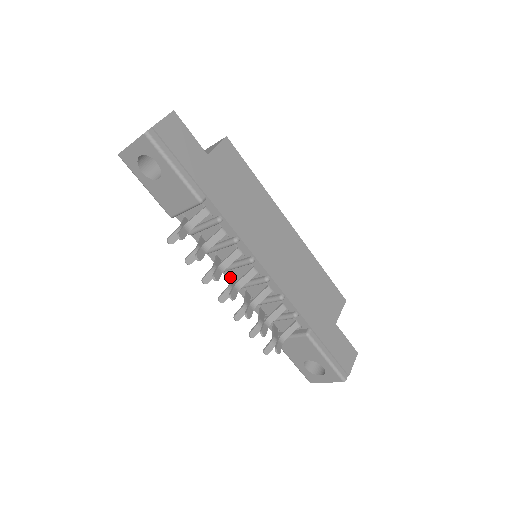
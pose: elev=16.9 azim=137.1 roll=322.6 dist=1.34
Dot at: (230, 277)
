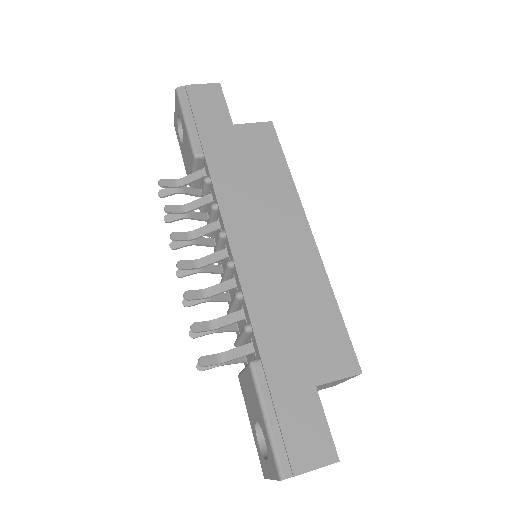
Dot at: (213, 265)
